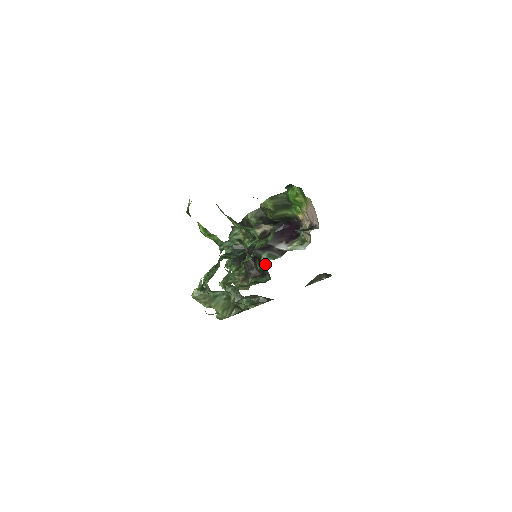
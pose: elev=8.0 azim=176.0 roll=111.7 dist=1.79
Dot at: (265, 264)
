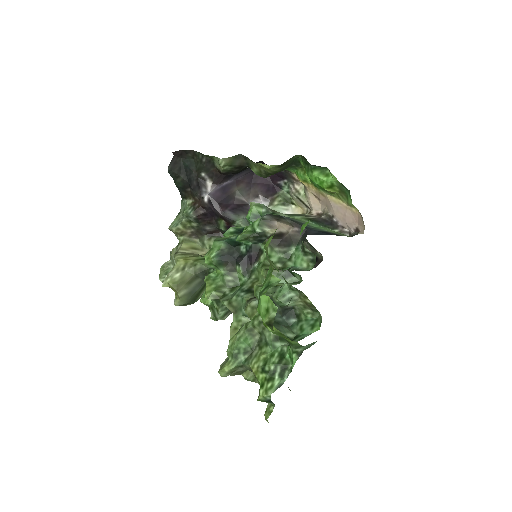
Dot at: occluded
